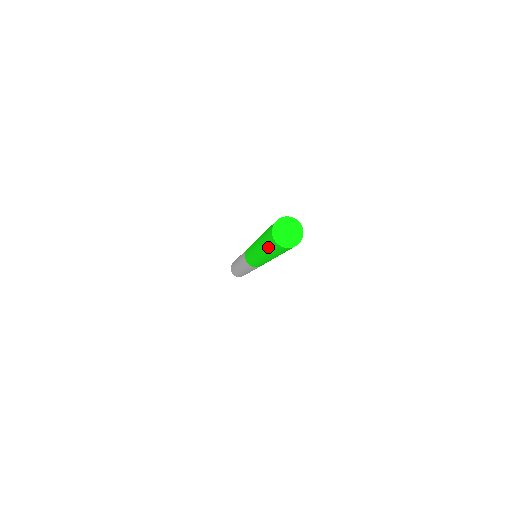
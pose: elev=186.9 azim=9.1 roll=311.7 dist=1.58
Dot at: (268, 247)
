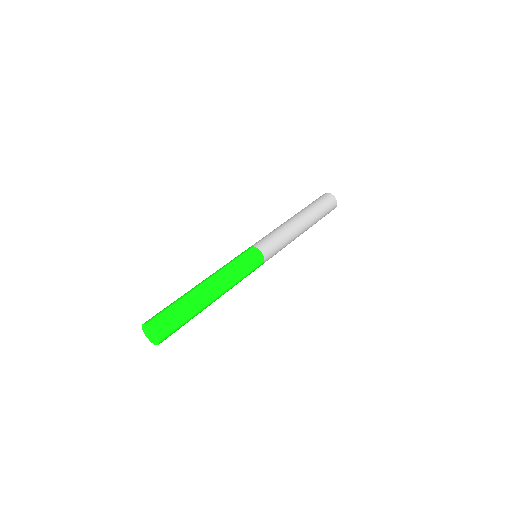
Dot at: occluded
